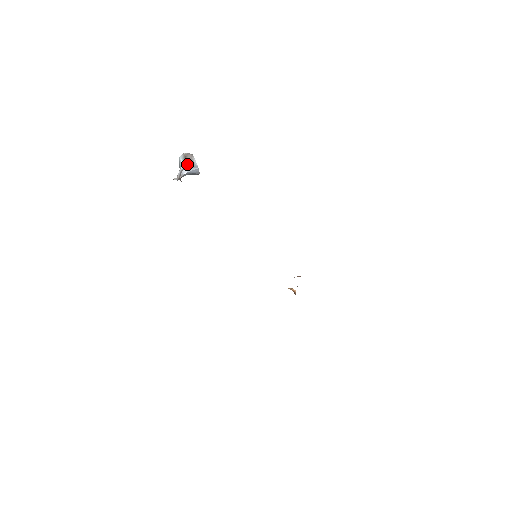
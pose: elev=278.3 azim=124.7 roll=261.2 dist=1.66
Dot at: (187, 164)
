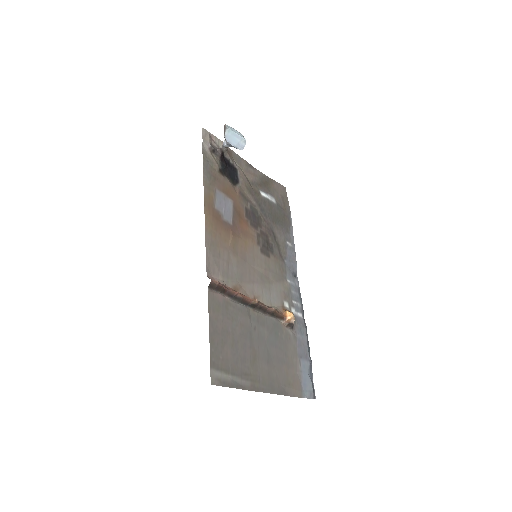
Dot at: occluded
